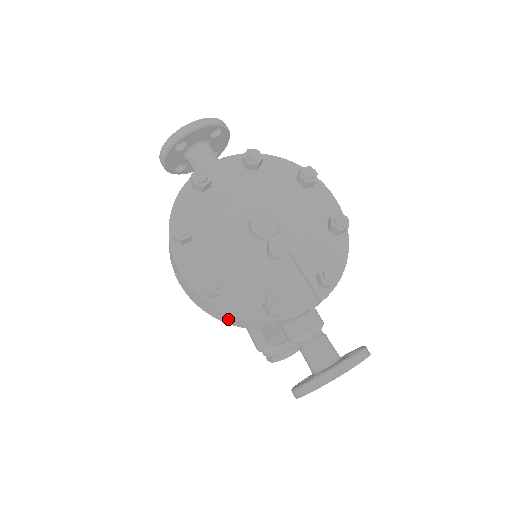
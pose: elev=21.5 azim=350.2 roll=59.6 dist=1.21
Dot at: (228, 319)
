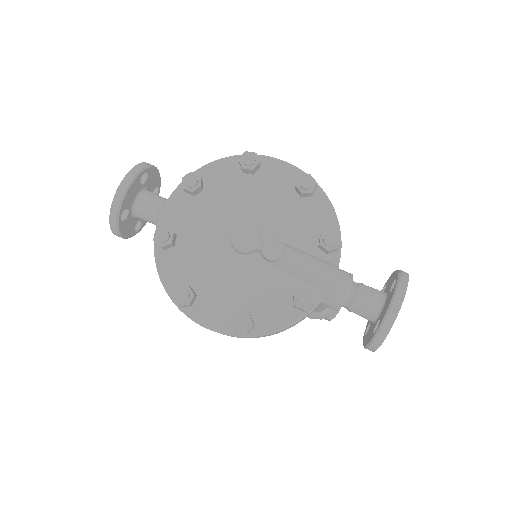
Dot at: occluded
